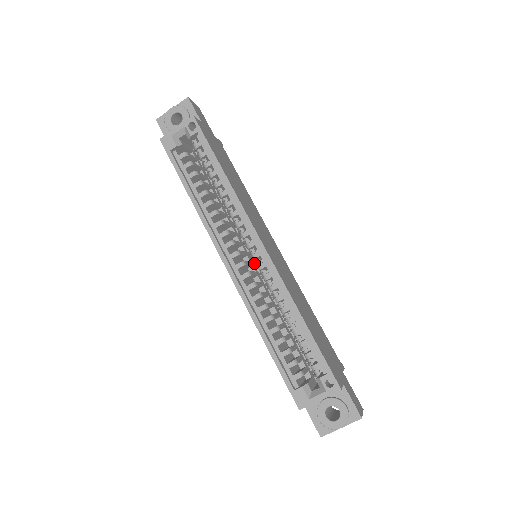
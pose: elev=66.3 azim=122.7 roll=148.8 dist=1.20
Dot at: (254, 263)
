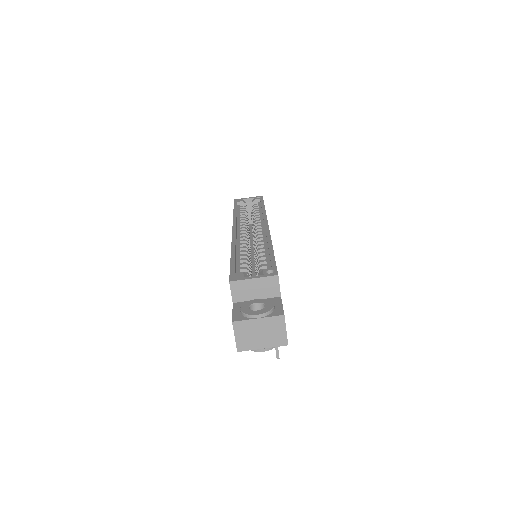
Dot at: (254, 242)
